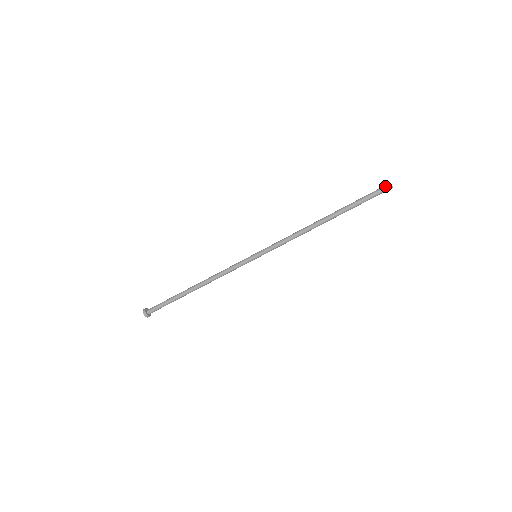
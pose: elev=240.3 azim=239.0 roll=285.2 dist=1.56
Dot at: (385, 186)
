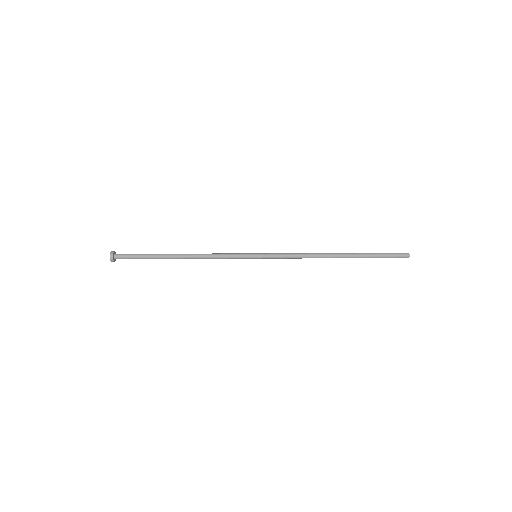
Dot at: (404, 257)
